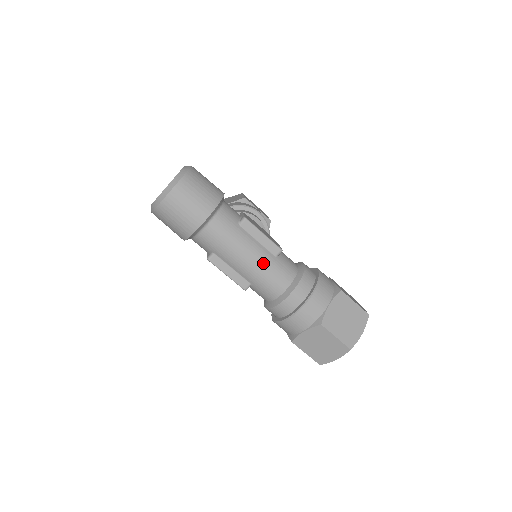
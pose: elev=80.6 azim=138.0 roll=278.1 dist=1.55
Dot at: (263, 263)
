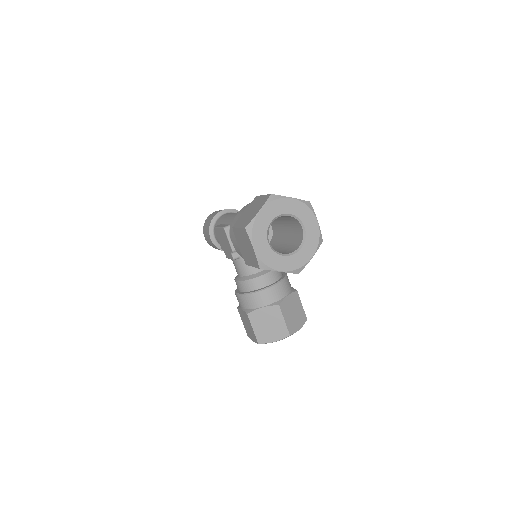
Dot at: occluded
